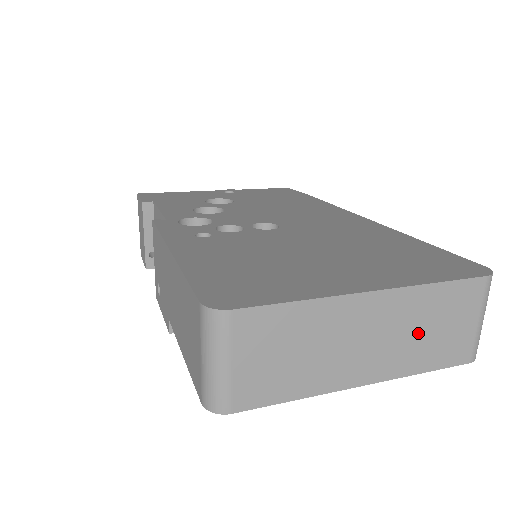
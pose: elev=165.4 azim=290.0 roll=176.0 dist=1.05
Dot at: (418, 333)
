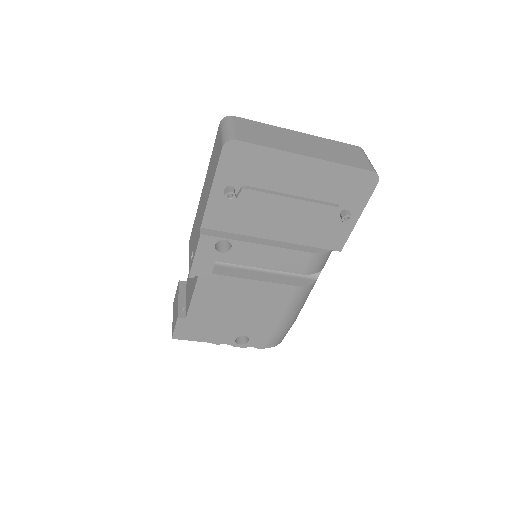
Dot at: (331, 151)
